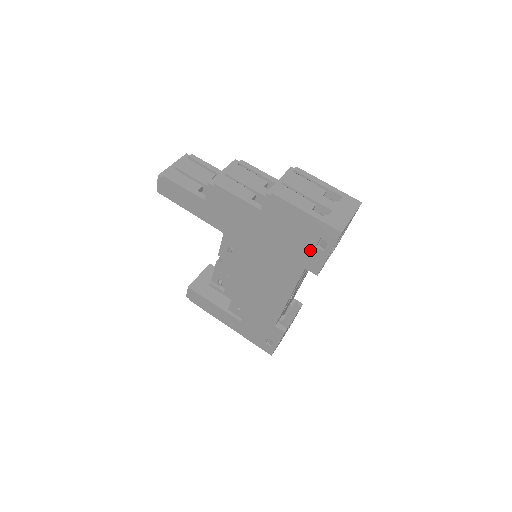
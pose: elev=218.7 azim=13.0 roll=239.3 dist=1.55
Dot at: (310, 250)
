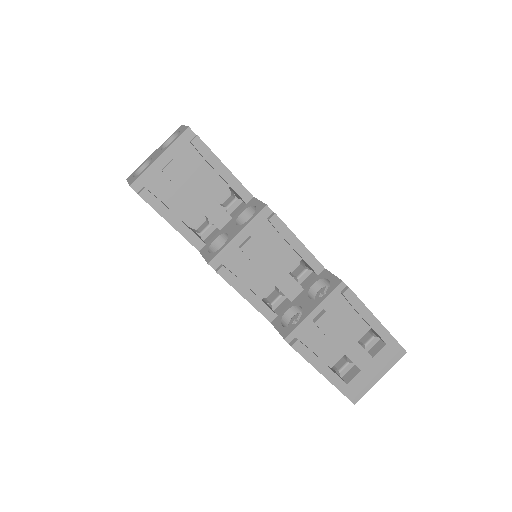
Dot at: occluded
